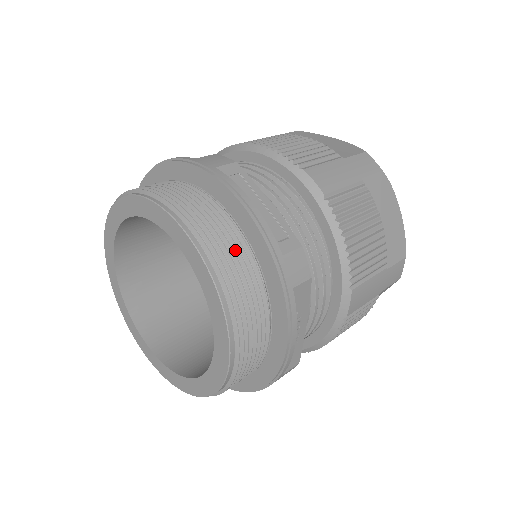
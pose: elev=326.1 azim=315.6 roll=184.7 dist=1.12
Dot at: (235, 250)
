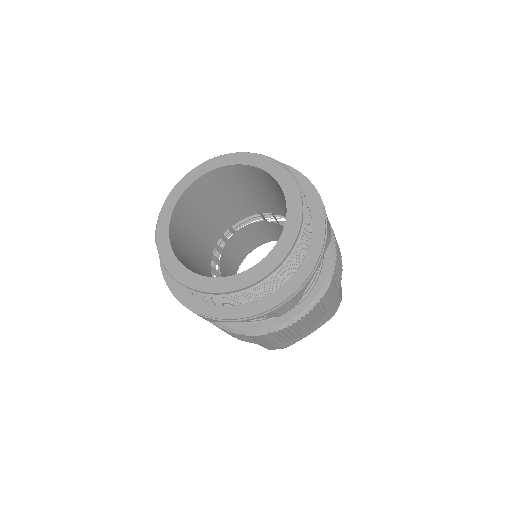
Dot at: occluded
